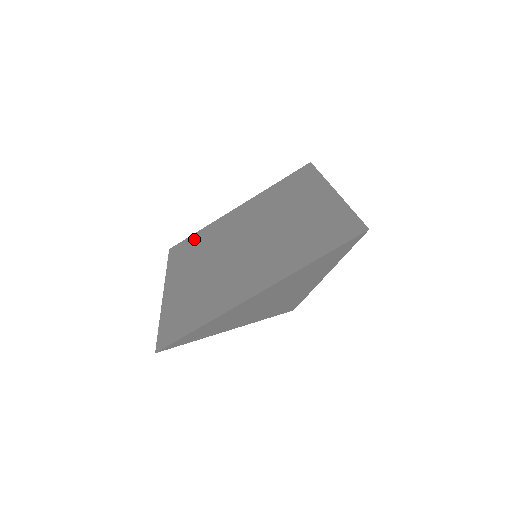
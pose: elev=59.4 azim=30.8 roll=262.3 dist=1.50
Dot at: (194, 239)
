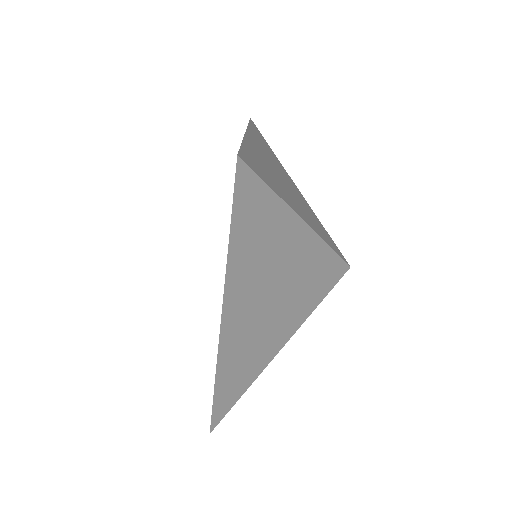
Dot at: occluded
